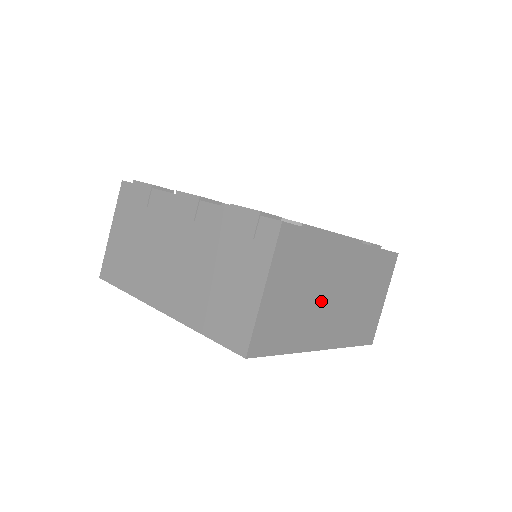
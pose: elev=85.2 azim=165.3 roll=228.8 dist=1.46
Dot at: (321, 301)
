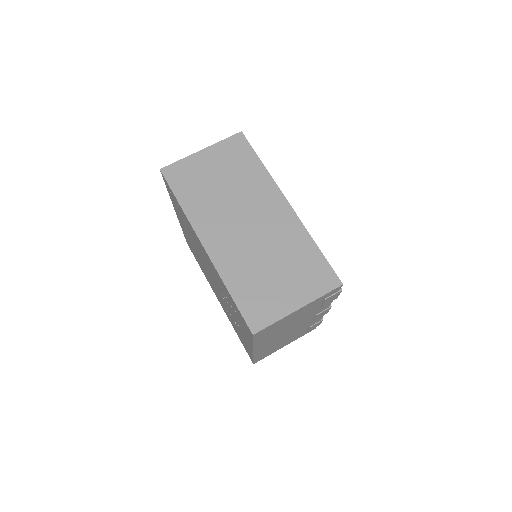
Dot at: (231, 209)
